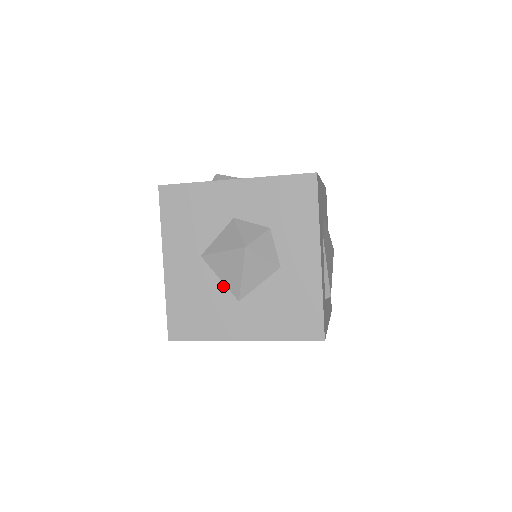
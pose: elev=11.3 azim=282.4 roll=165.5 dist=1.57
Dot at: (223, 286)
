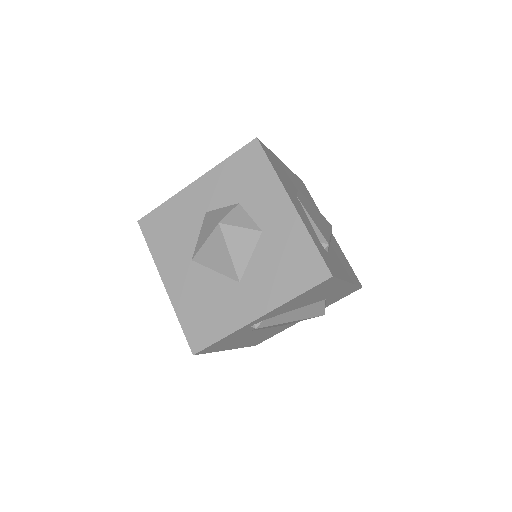
Dot at: (220, 276)
